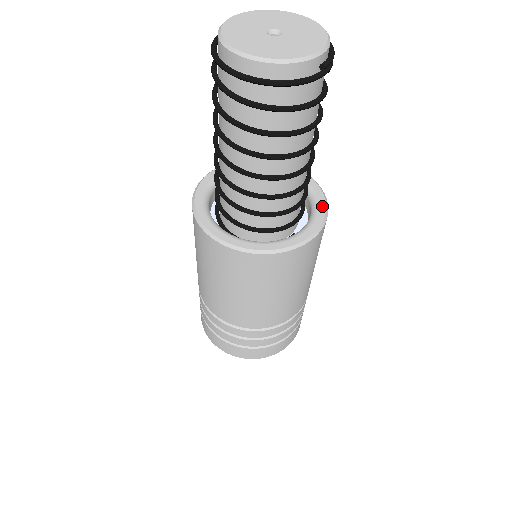
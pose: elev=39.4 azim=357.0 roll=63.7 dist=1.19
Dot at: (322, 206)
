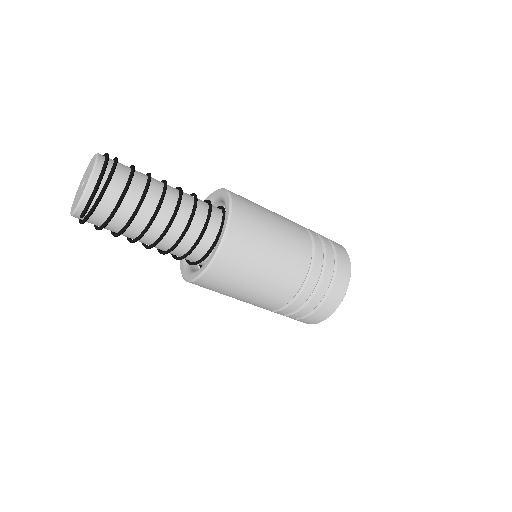
Dot at: (212, 256)
